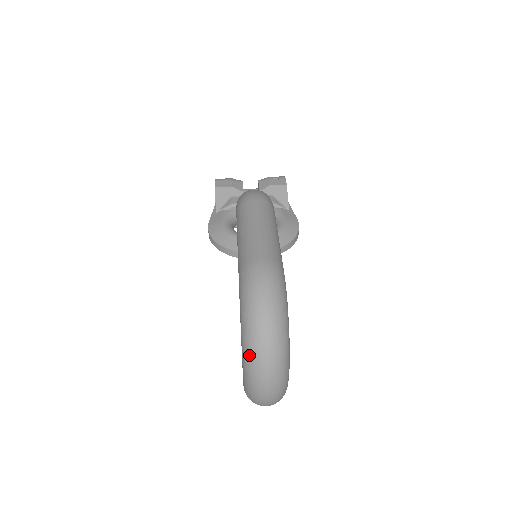
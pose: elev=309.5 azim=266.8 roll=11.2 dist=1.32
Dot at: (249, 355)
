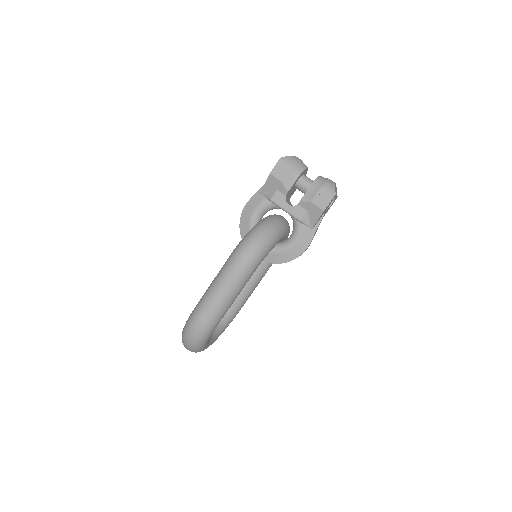
Dot at: occluded
